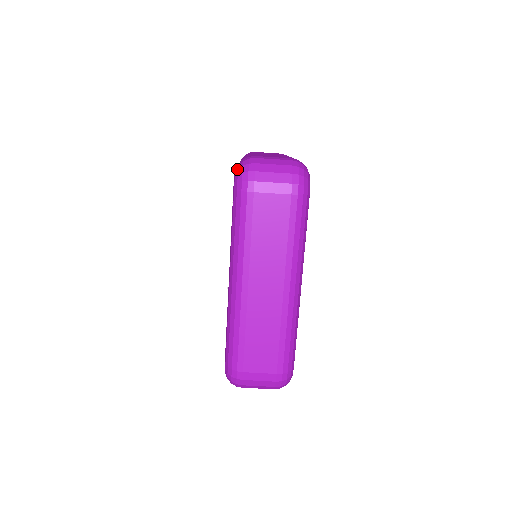
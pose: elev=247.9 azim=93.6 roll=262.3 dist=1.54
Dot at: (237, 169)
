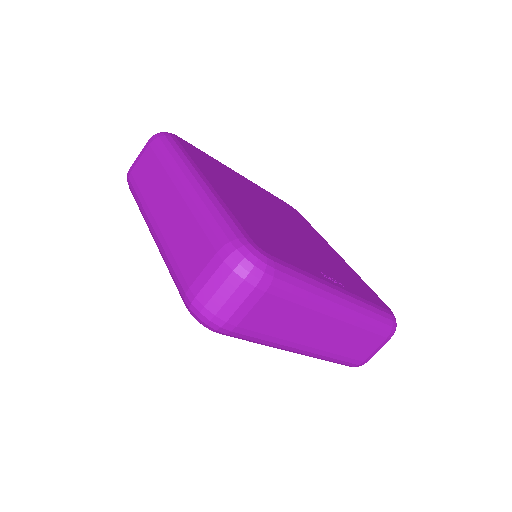
Dot at: occluded
